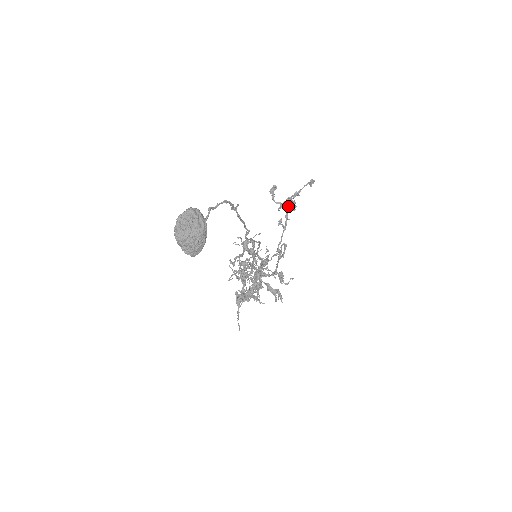
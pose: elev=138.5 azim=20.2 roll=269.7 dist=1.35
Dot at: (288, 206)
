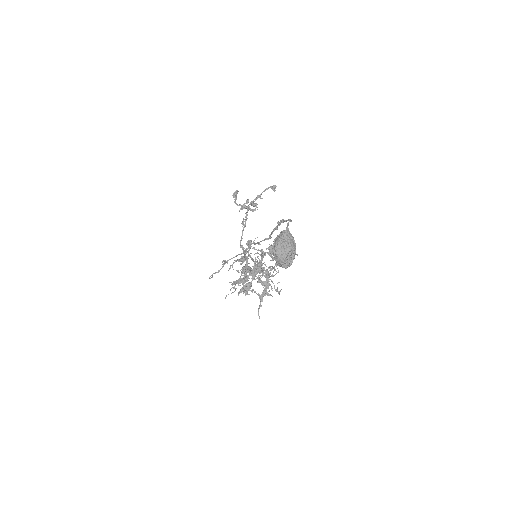
Dot at: (249, 207)
